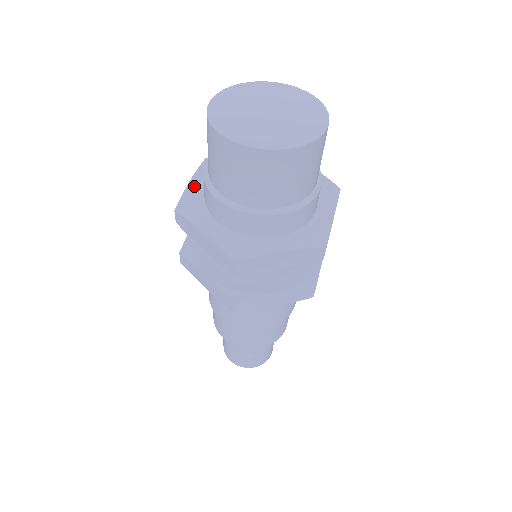
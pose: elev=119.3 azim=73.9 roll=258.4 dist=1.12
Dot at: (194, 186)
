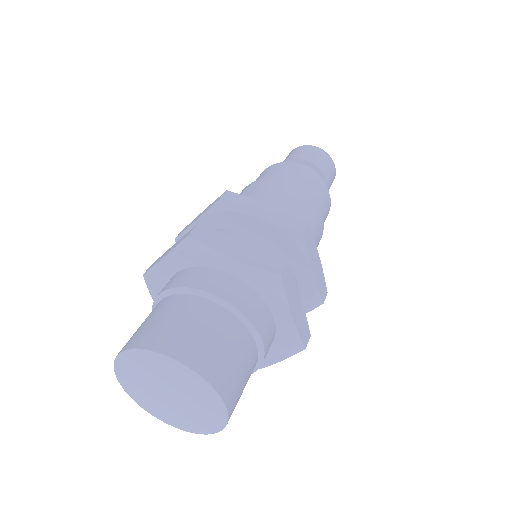
Dot at: (162, 268)
